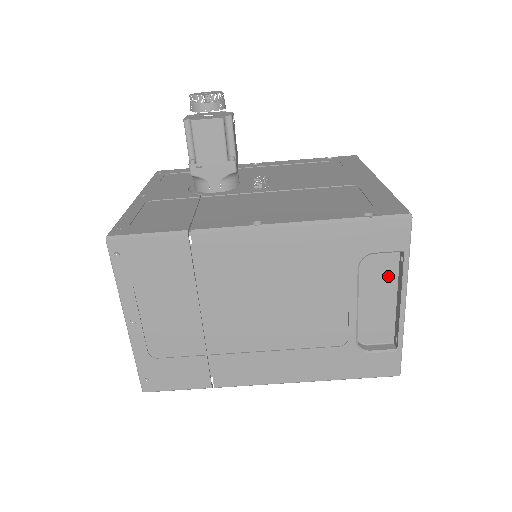
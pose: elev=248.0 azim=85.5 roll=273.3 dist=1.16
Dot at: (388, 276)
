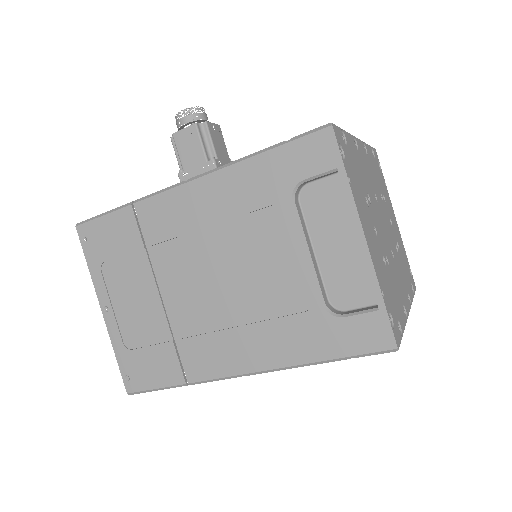
Dot at: (340, 211)
